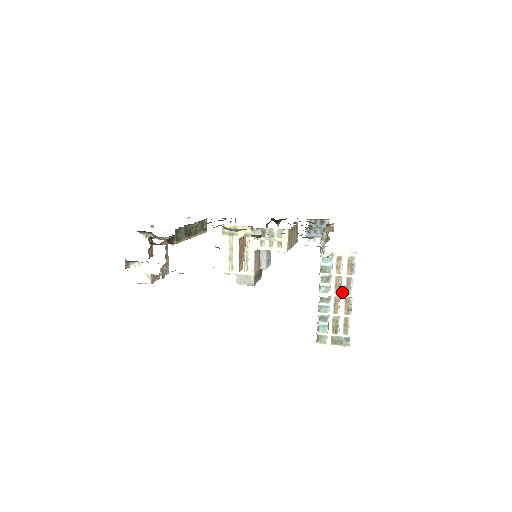
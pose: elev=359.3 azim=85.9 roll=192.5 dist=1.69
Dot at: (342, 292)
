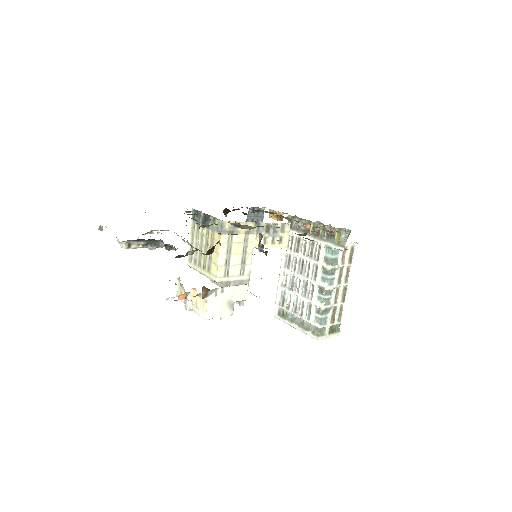
Dot at: (343, 282)
